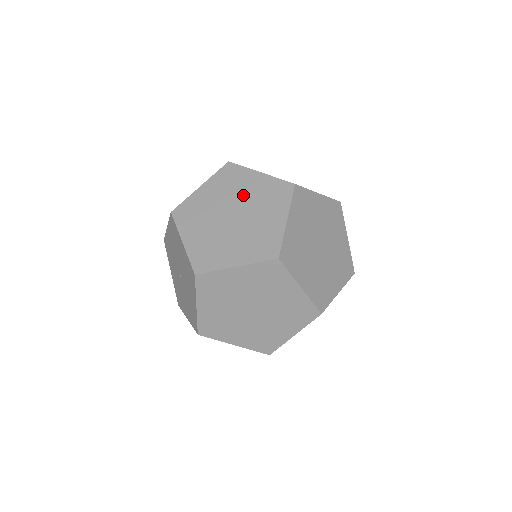
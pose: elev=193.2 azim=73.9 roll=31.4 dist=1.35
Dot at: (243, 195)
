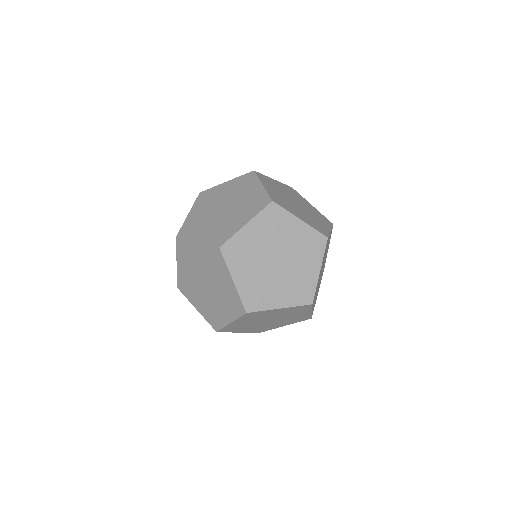
Dot at: occluded
